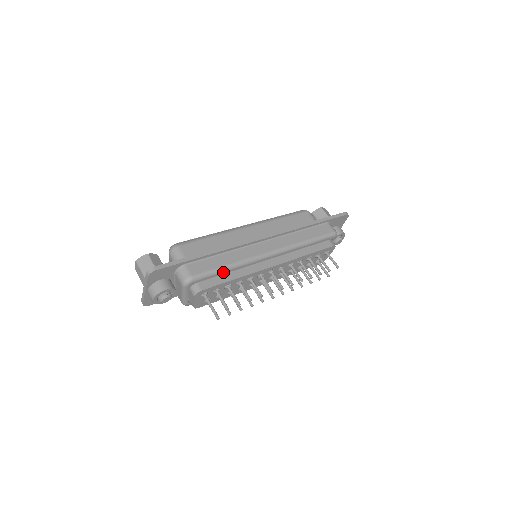
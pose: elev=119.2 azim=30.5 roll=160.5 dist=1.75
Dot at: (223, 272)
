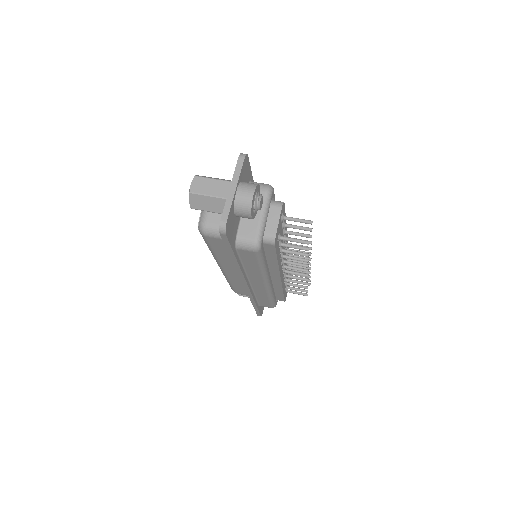
Dot at: occluded
